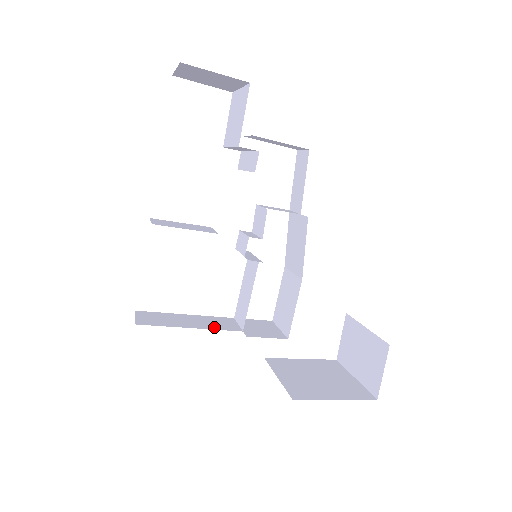
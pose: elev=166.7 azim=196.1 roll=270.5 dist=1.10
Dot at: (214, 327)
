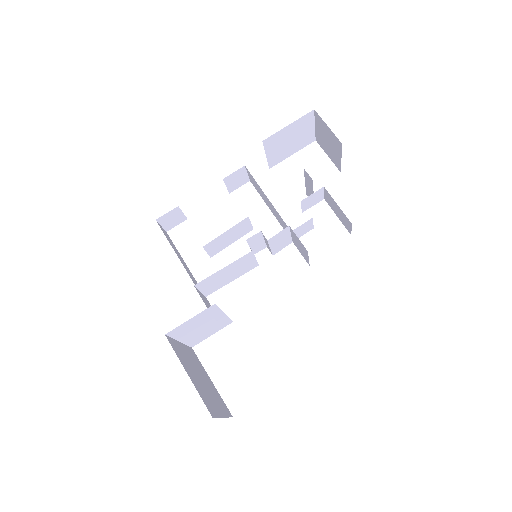
Dot at: (187, 270)
